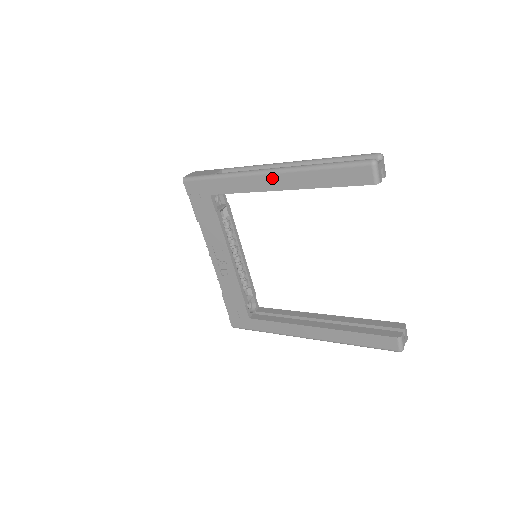
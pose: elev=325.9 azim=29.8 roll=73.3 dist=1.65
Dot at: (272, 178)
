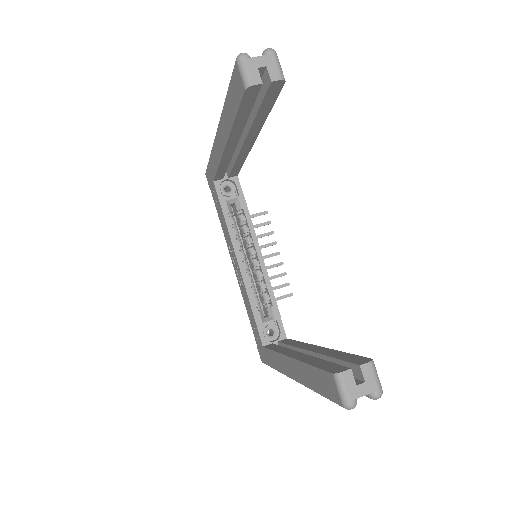
Dot at: (219, 136)
